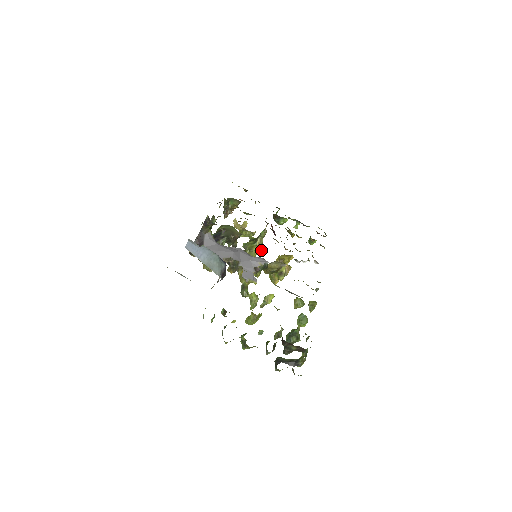
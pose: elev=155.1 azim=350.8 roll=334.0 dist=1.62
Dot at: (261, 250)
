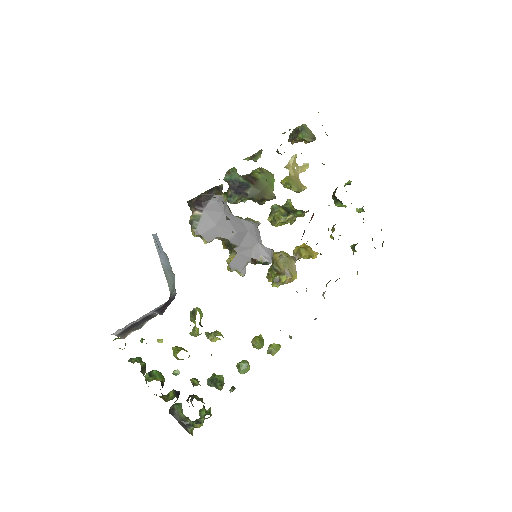
Dot at: (291, 222)
